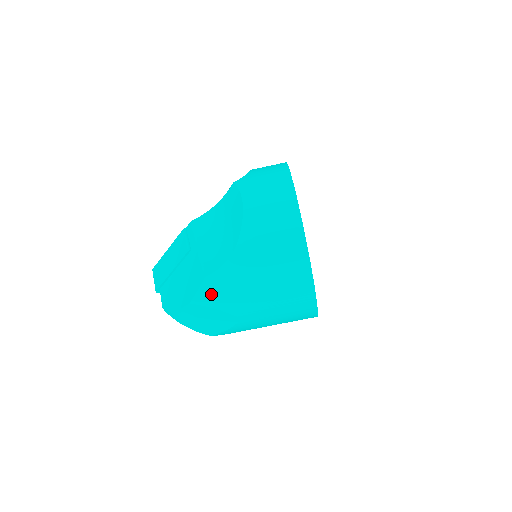
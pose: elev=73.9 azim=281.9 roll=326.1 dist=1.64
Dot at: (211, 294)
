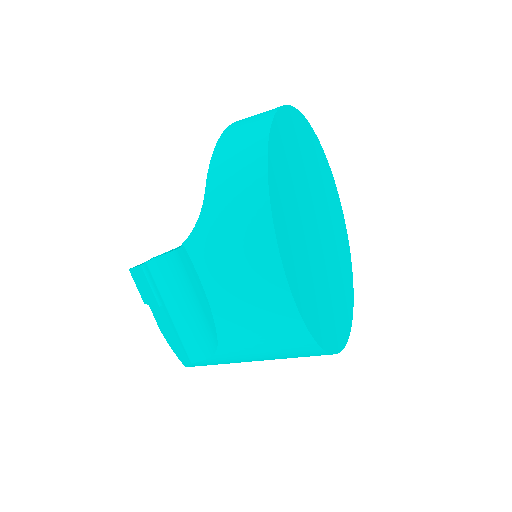
Dot at: occluded
